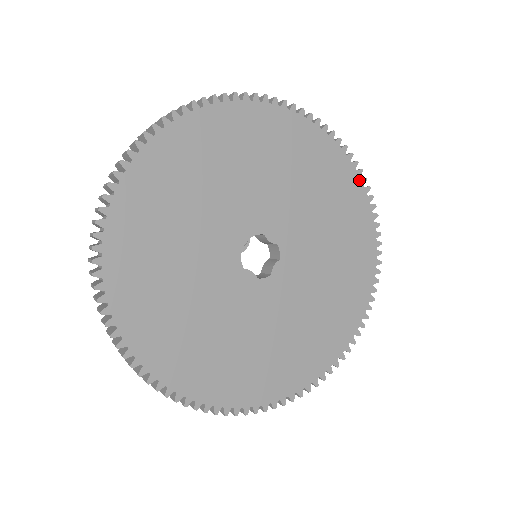
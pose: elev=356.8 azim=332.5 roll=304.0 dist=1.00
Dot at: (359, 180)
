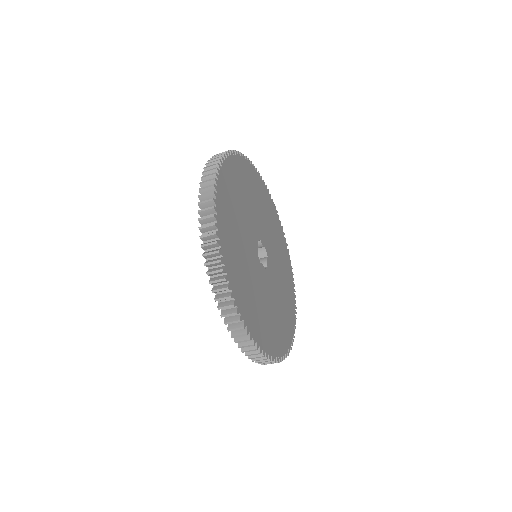
Dot at: (294, 327)
